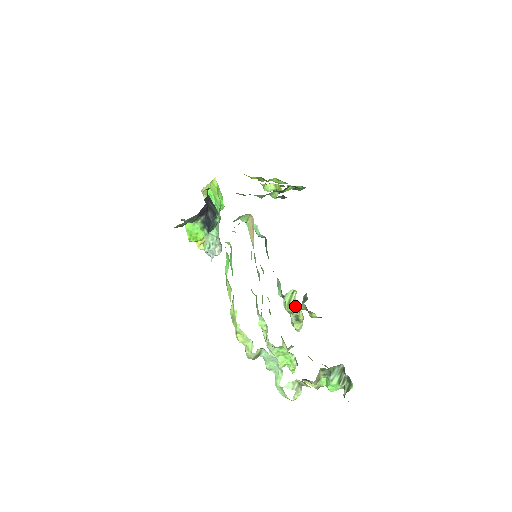
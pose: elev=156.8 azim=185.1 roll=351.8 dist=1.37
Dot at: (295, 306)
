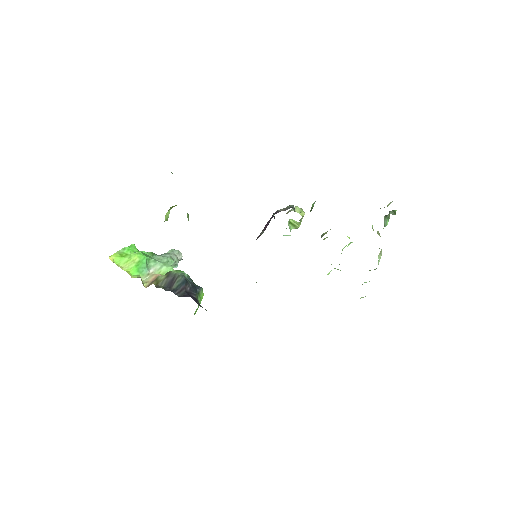
Dot at: (300, 222)
